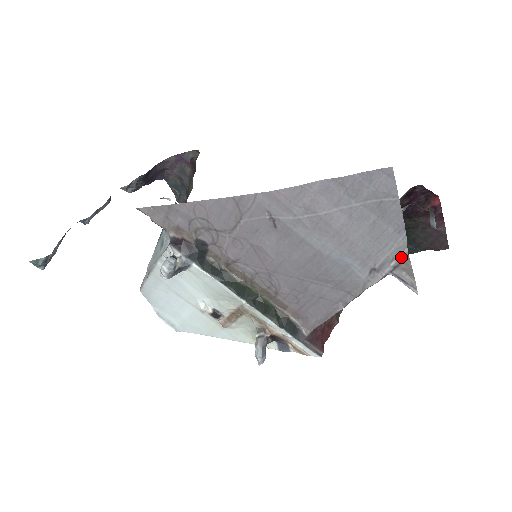
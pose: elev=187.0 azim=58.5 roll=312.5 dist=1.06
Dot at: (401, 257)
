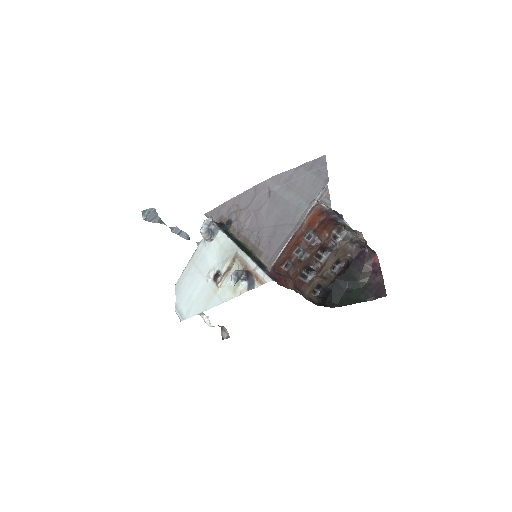
Dot at: (324, 188)
